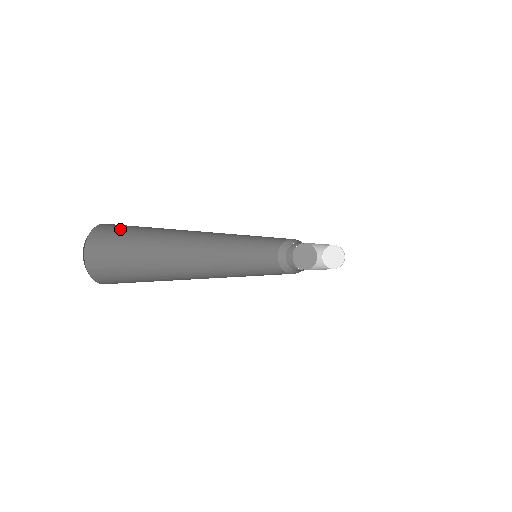
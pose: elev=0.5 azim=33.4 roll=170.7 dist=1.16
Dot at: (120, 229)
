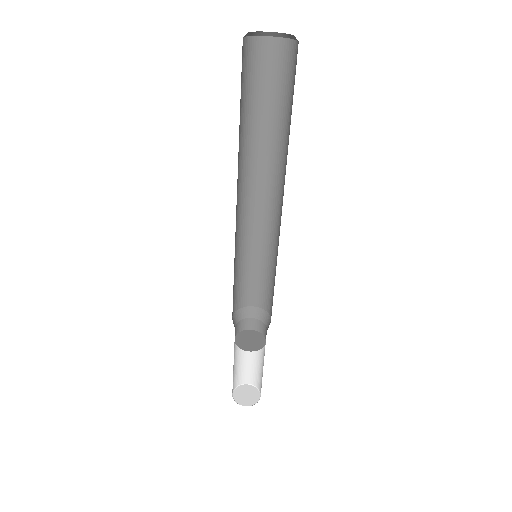
Dot at: (268, 67)
